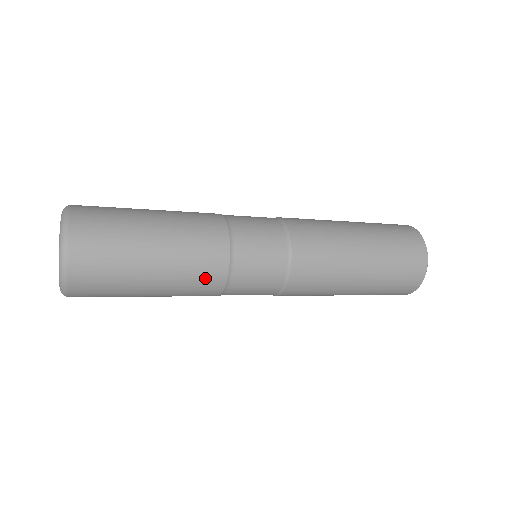
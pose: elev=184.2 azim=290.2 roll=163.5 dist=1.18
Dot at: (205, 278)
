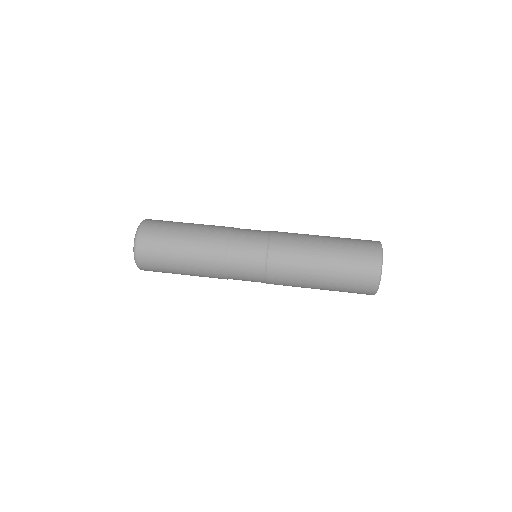
Dot at: (212, 270)
